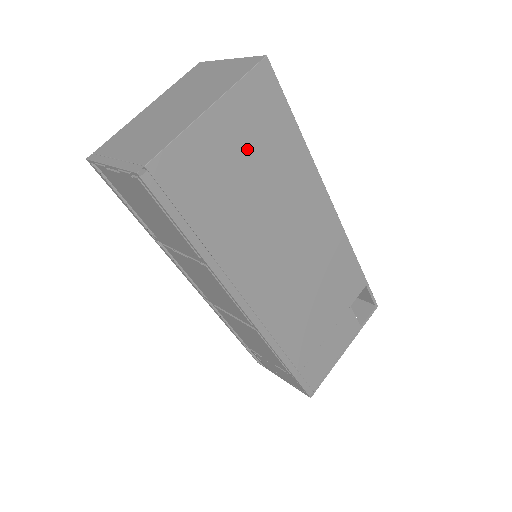
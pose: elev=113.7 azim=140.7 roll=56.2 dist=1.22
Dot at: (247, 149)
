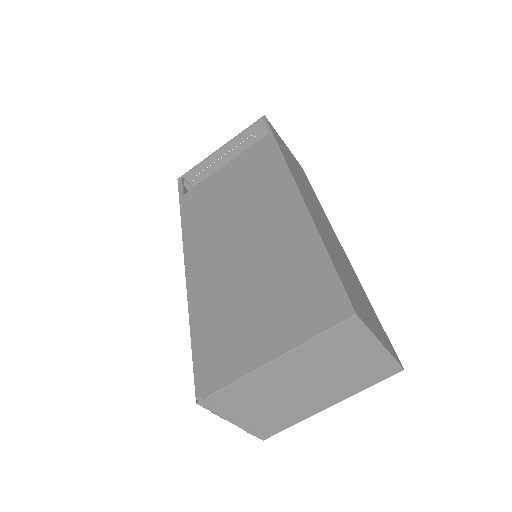
Dot at: occluded
